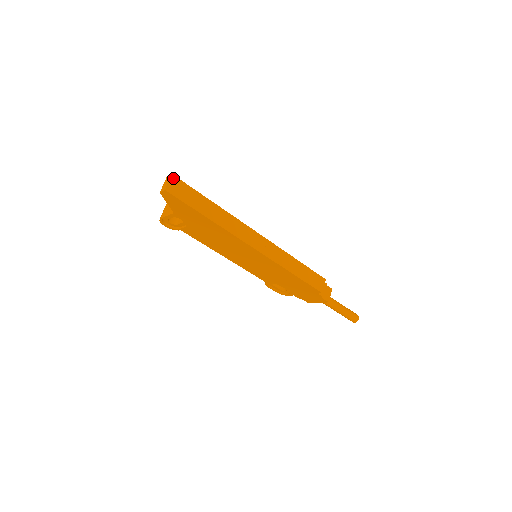
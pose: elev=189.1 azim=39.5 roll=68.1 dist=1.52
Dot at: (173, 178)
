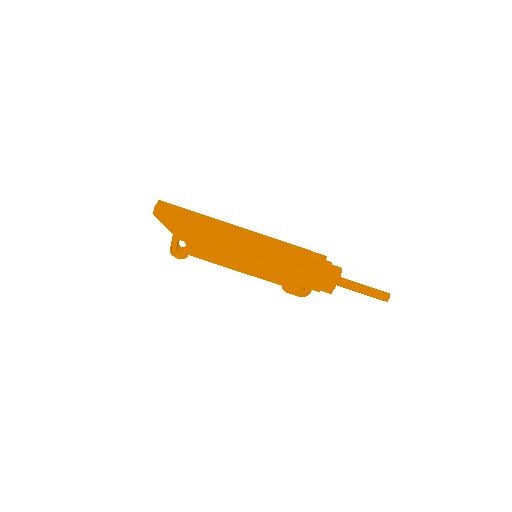
Dot at: (160, 202)
